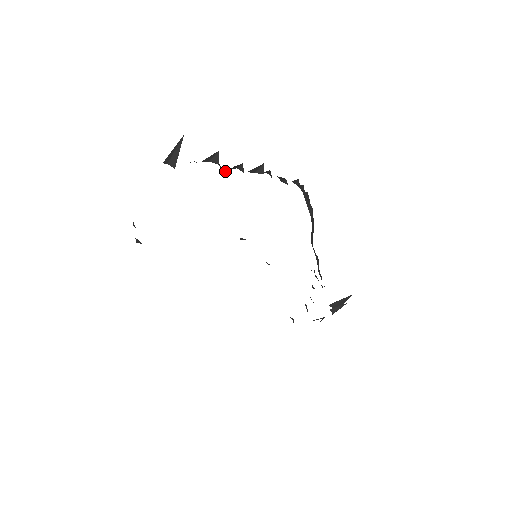
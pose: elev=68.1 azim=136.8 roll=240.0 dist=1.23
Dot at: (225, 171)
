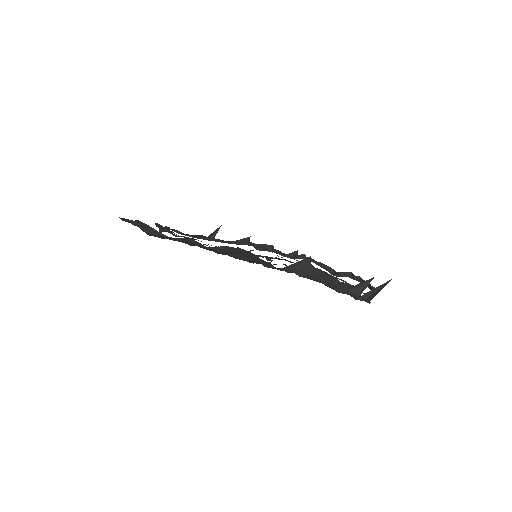
Dot at: occluded
